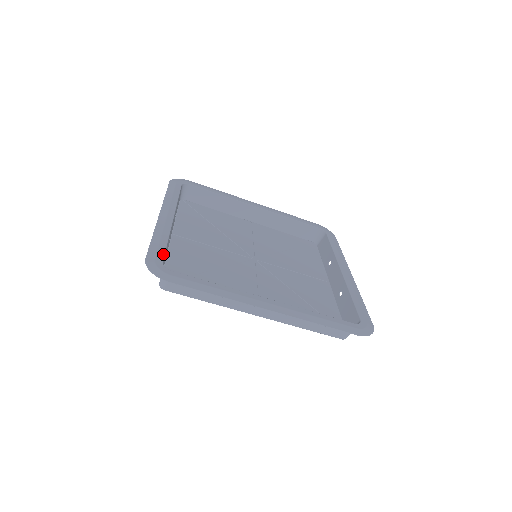
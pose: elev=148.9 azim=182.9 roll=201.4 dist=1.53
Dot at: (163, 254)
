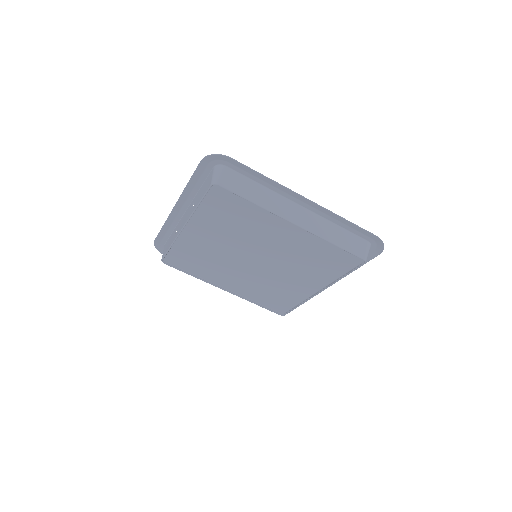
Dot at: (209, 173)
